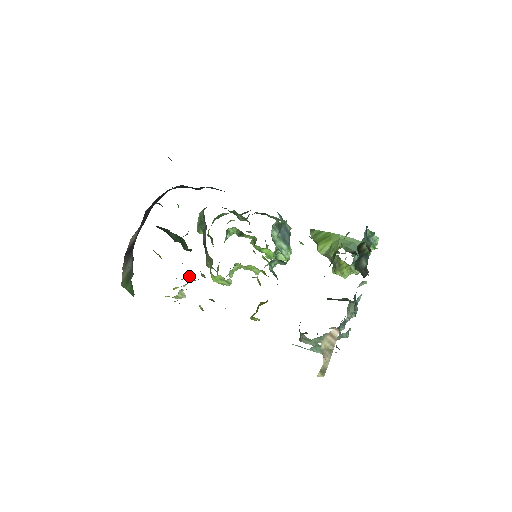
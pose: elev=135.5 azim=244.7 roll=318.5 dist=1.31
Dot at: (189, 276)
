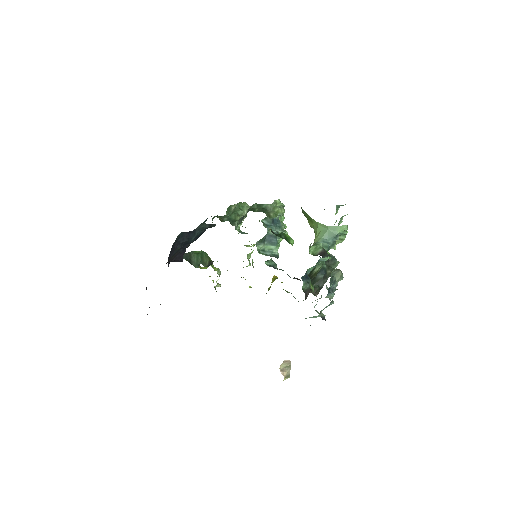
Dot at: (218, 273)
